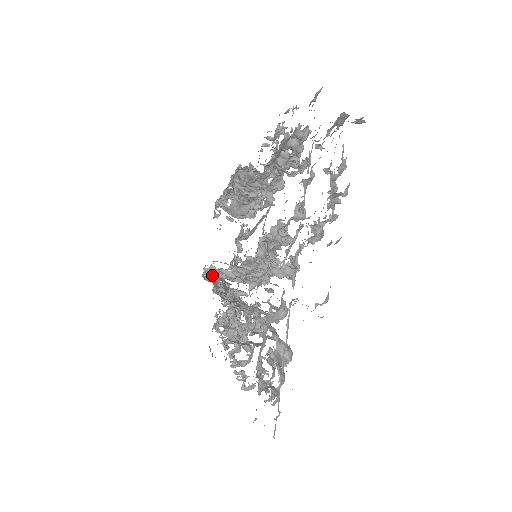
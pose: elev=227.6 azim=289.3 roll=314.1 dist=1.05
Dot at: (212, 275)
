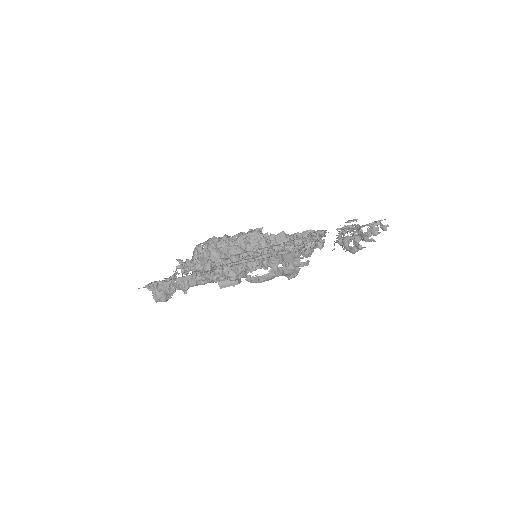
Dot at: (209, 247)
